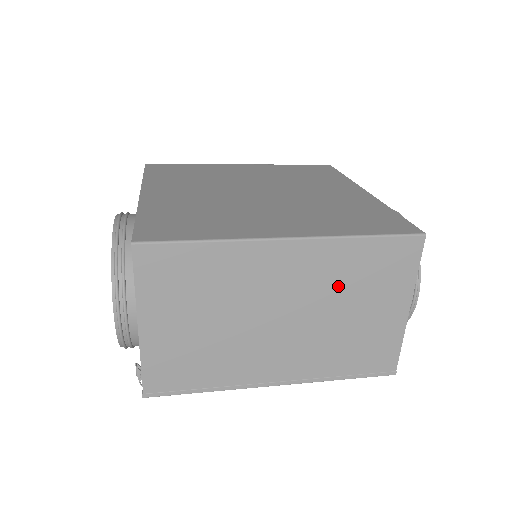
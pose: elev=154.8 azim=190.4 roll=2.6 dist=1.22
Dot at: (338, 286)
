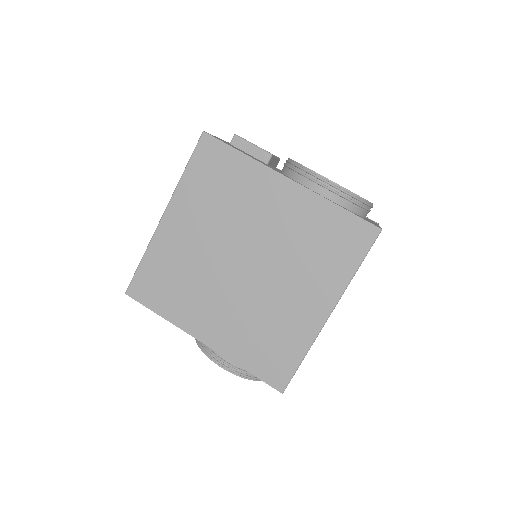
Dot at: occluded
